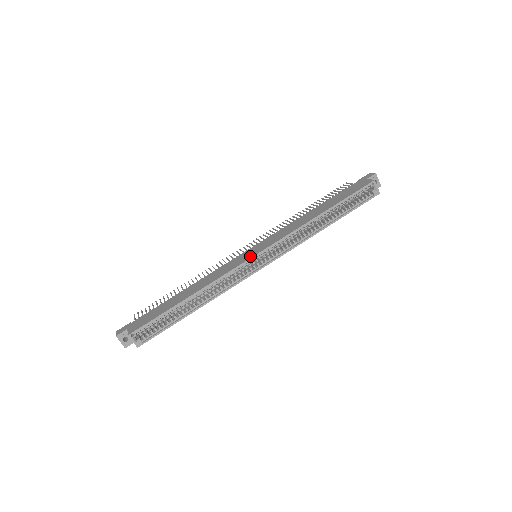
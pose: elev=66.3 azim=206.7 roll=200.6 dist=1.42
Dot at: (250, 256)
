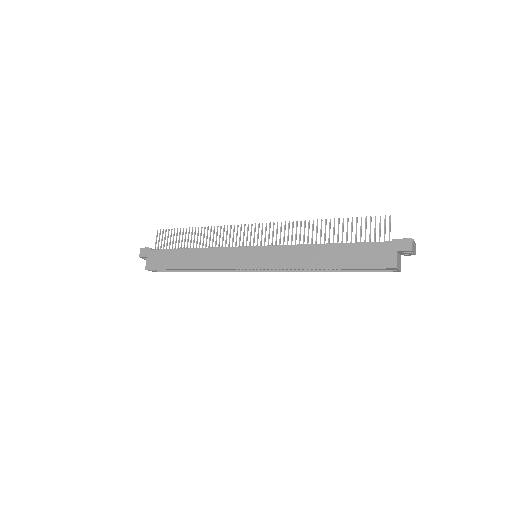
Dot at: (245, 265)
